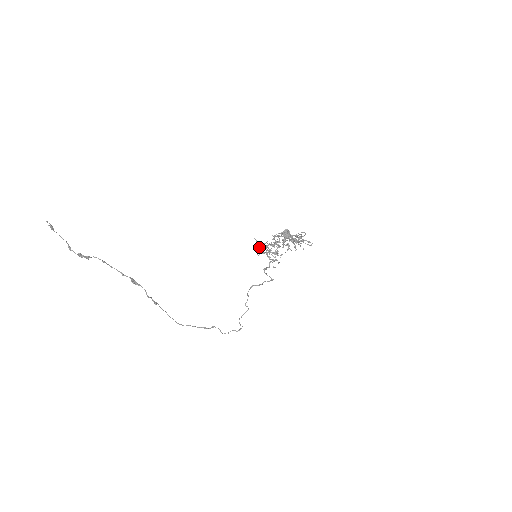
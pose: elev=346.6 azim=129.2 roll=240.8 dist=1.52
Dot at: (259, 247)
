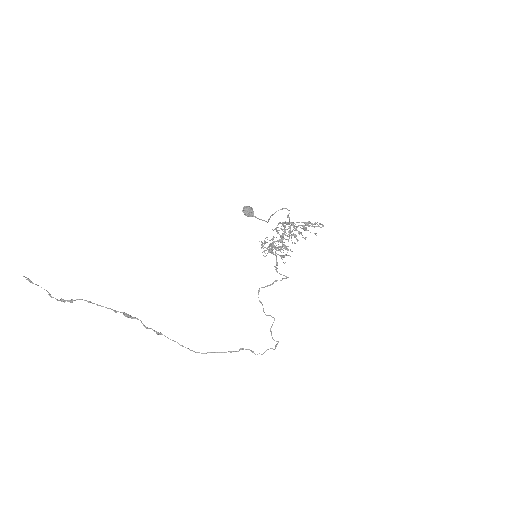
Dot at: occluded
